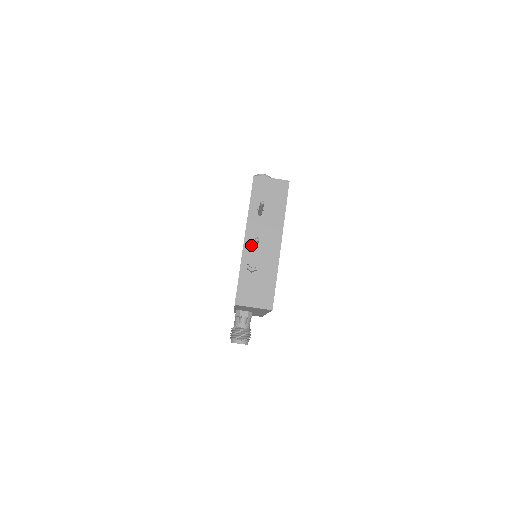
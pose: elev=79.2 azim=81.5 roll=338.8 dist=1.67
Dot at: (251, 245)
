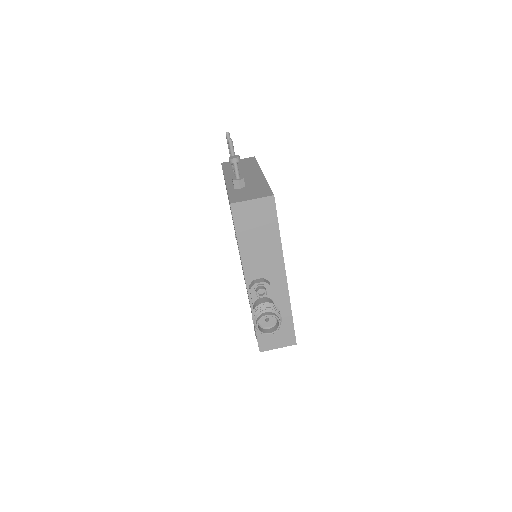
Dot at: occluded
